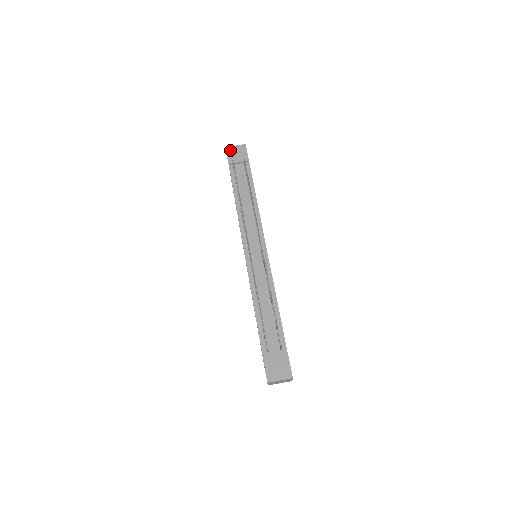
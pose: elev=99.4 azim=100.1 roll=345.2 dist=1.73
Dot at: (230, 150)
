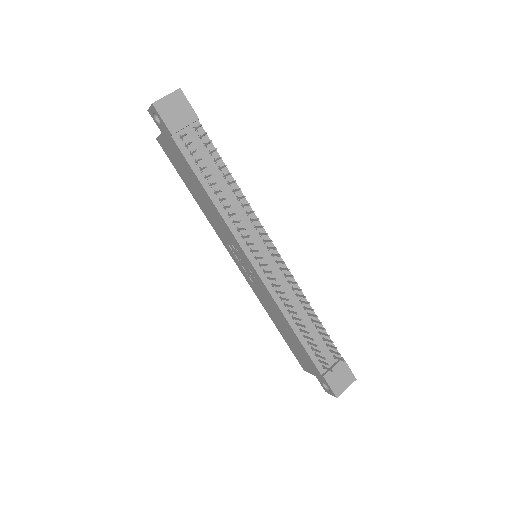
Dot at: (162, 107)
